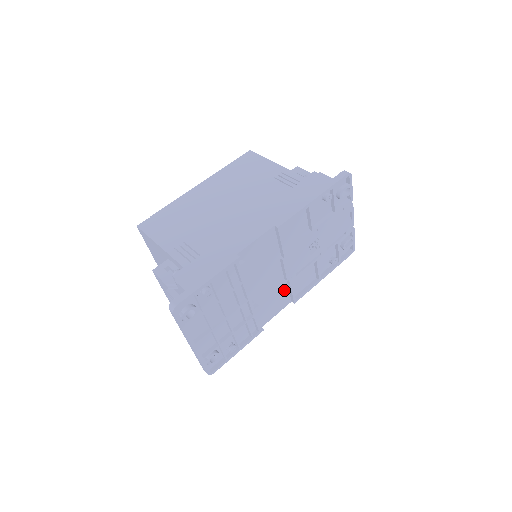
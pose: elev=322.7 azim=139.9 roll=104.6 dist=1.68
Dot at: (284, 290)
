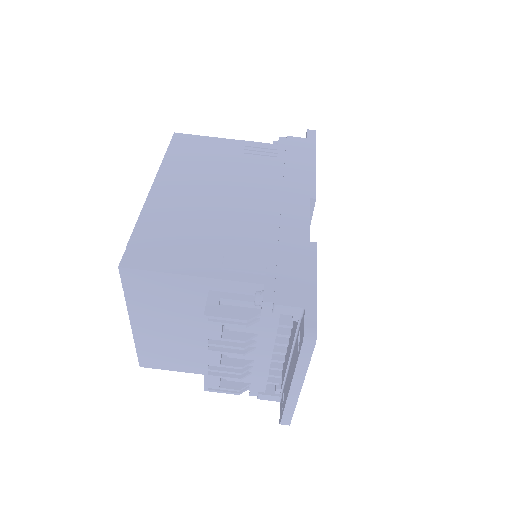
Dot at: occluded
